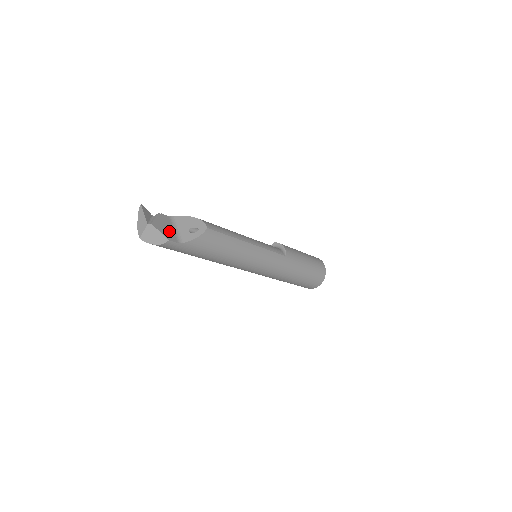
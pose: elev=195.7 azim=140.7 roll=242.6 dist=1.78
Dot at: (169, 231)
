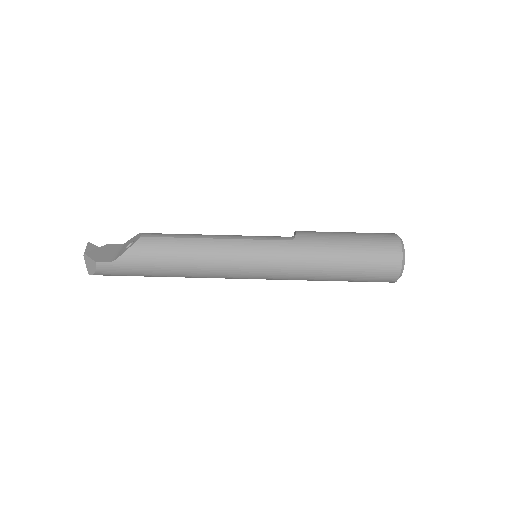
Dot at: (106, 255)
